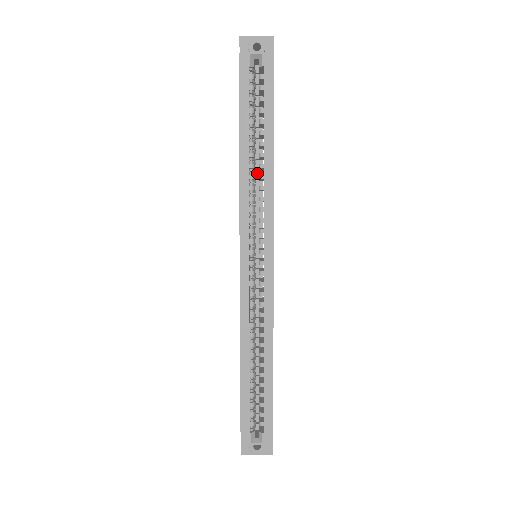
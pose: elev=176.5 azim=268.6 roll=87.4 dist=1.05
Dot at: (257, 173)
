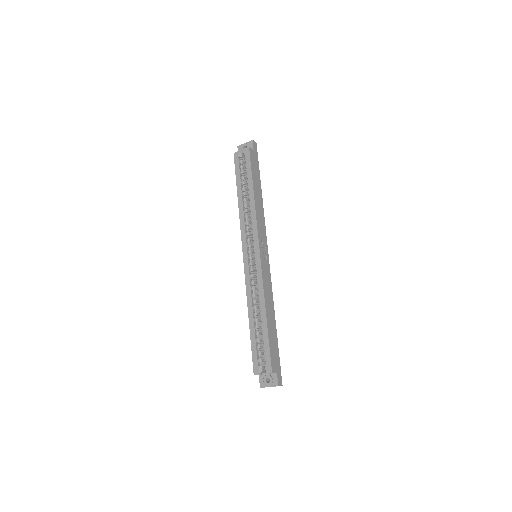
Dot at: occluded
